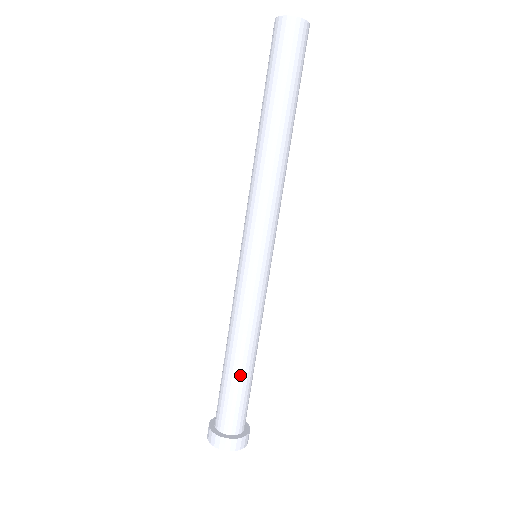
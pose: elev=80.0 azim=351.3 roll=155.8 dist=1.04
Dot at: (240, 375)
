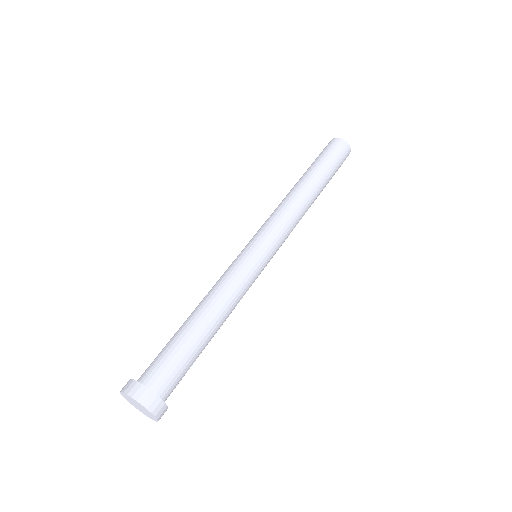
Dot at: (183, 327)
